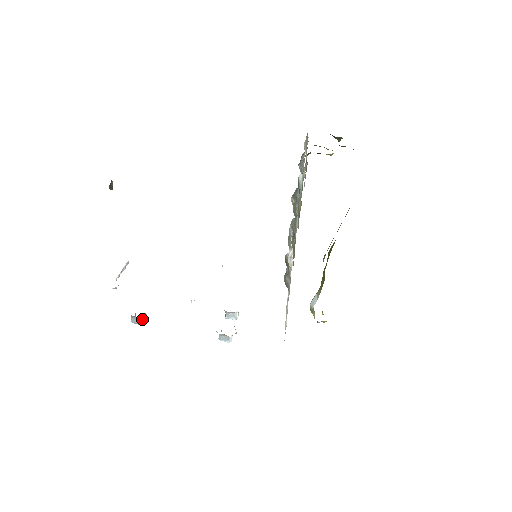
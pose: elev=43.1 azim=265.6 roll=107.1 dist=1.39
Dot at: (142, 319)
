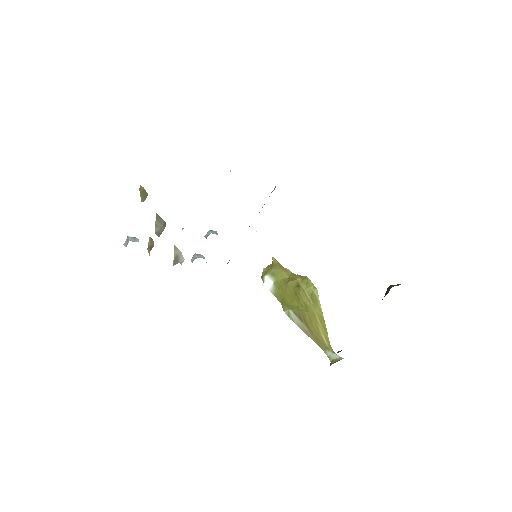
Dot at: occluded
